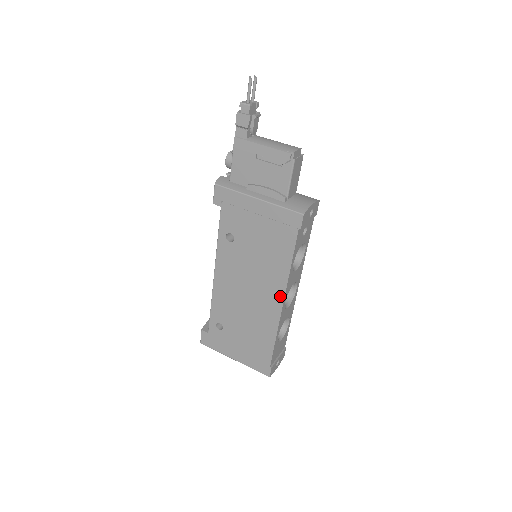
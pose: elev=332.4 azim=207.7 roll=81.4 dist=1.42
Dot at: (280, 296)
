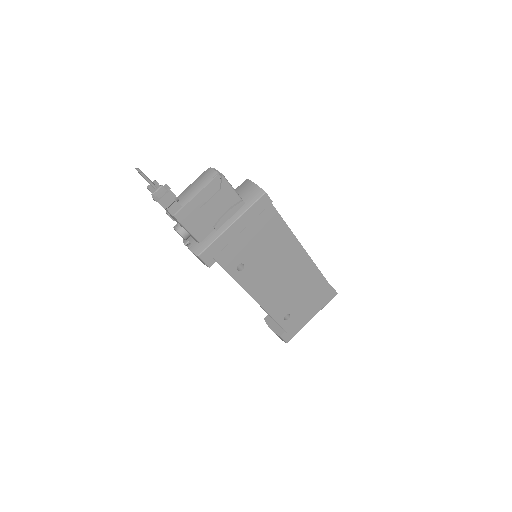
Dot at: (300, 249)
